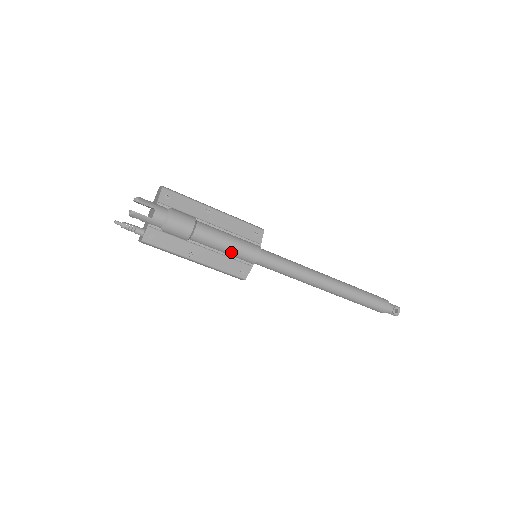
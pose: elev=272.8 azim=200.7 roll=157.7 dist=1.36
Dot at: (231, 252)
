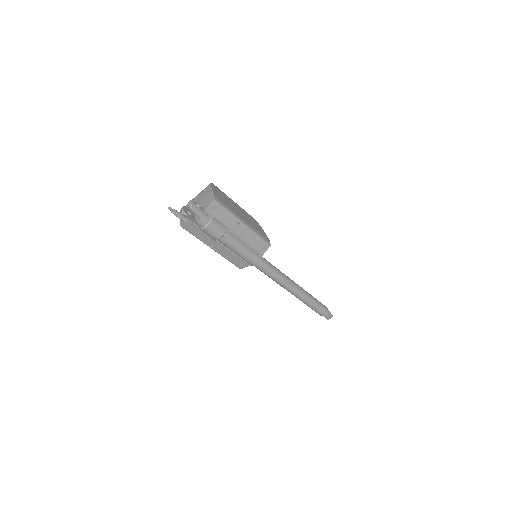
Dot at: (240, 256)
